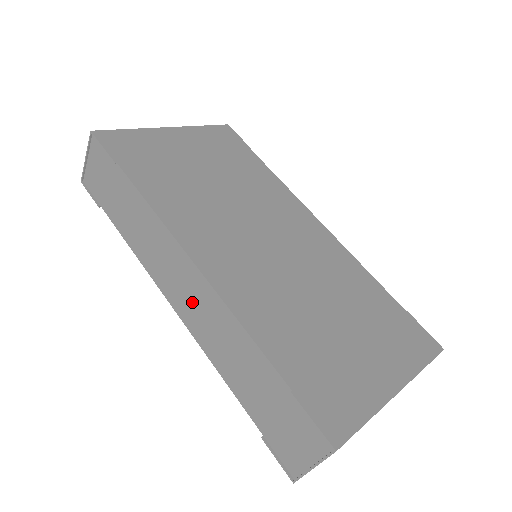
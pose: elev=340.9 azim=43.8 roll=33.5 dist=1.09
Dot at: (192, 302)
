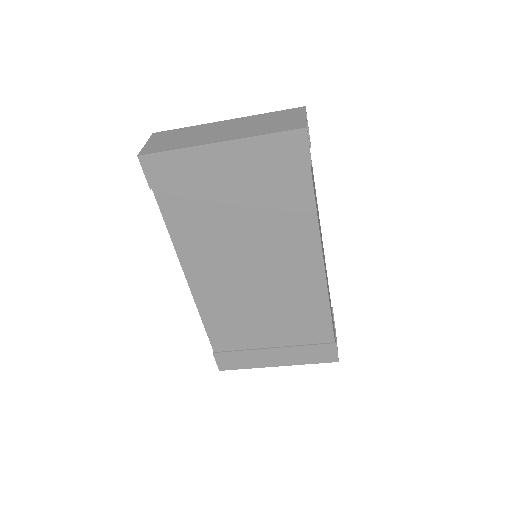
Dot at: occluded
